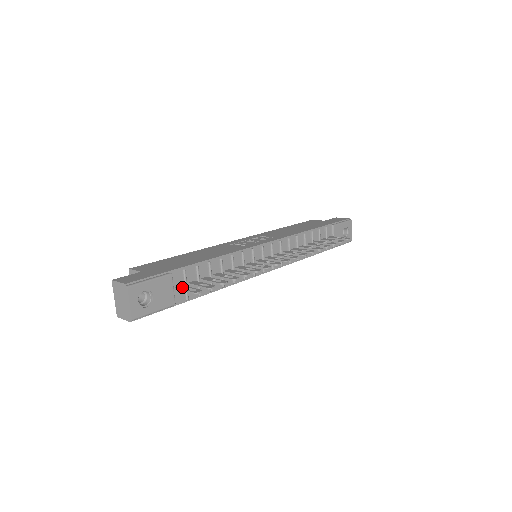
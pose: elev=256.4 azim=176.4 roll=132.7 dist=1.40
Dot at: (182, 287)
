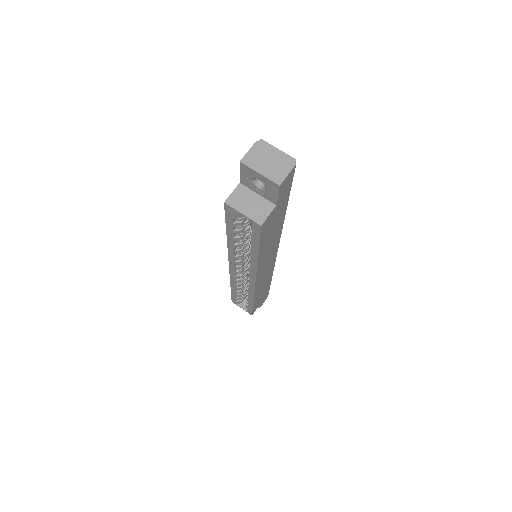
Dot at: occluded
